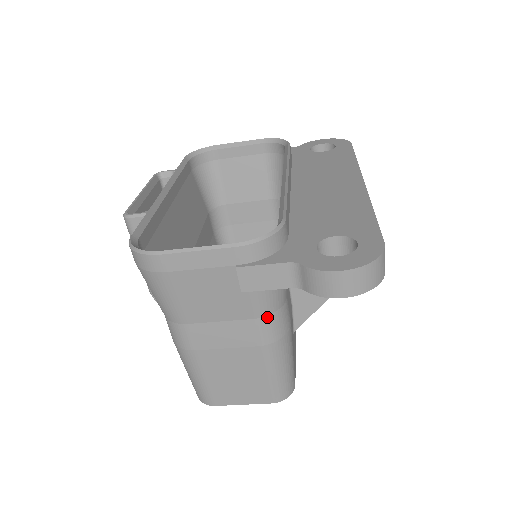
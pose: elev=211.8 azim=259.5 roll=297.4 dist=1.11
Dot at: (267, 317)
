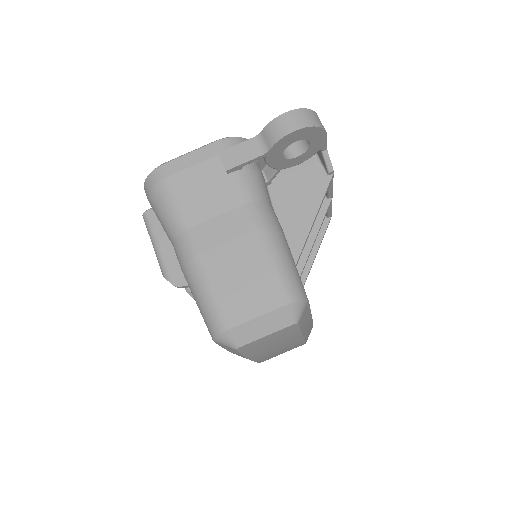
Dot at: (254, 203)
